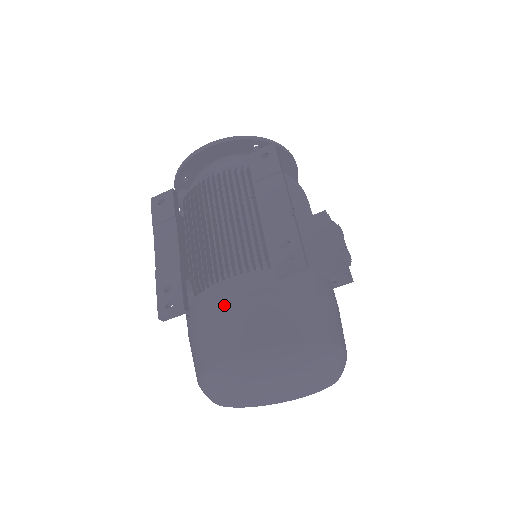
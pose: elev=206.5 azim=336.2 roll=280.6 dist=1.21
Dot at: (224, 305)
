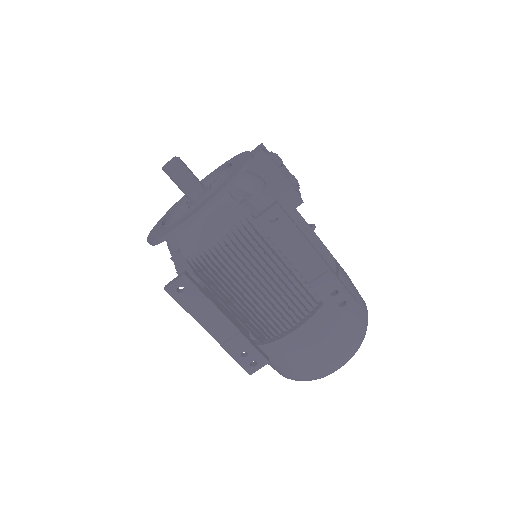
Dot at: (302, 348)
